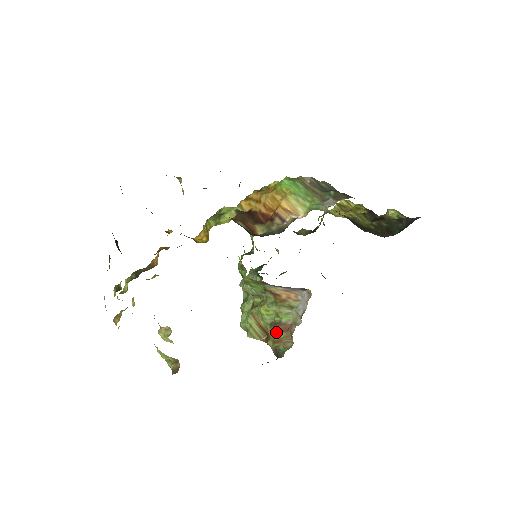
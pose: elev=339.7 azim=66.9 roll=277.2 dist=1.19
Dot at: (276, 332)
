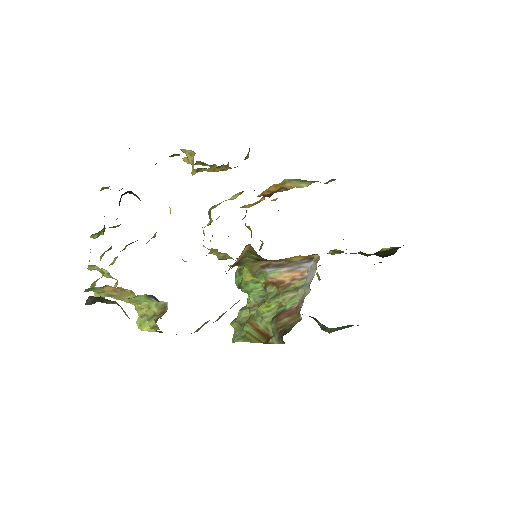
Dot at: (280, 320)
